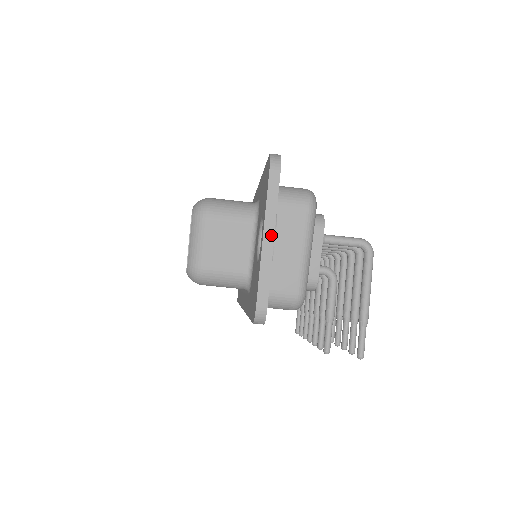
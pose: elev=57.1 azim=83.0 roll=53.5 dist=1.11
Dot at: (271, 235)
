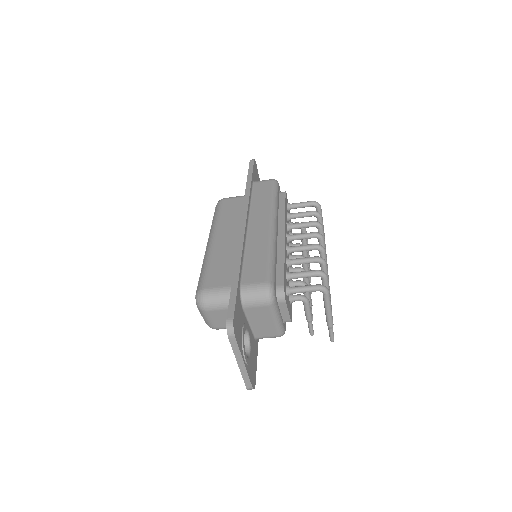
Dot at: (242, 363)
